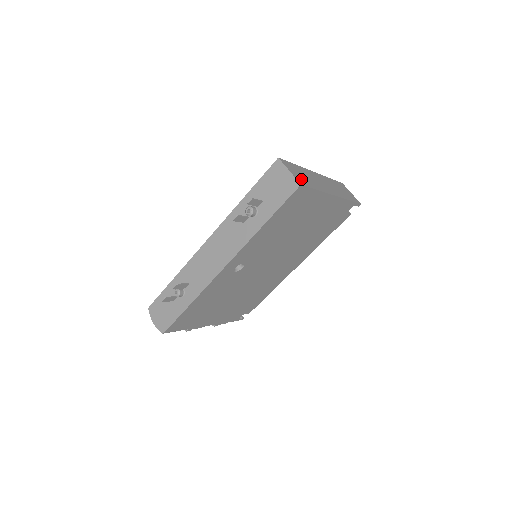
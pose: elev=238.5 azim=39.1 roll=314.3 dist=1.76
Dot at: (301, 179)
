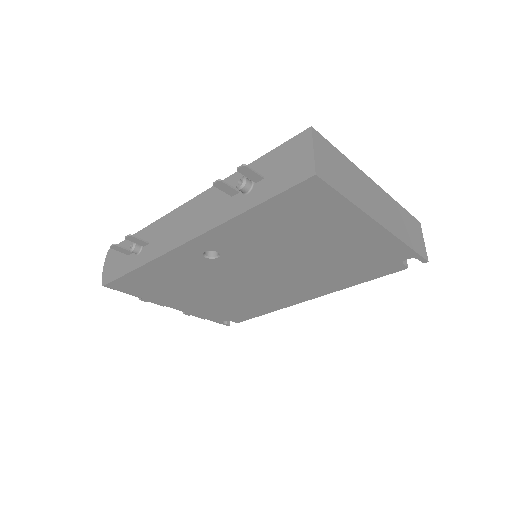
Dot at: (327, 170)
